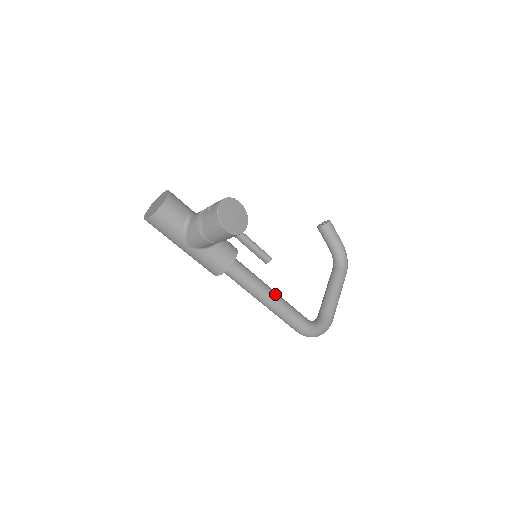
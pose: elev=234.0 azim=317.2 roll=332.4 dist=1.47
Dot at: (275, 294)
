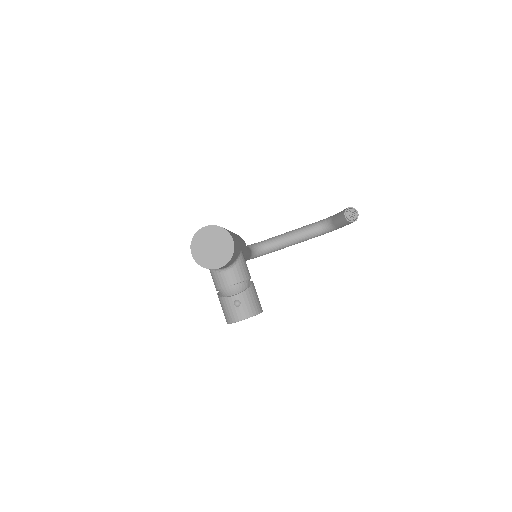
Dot at: occluded
